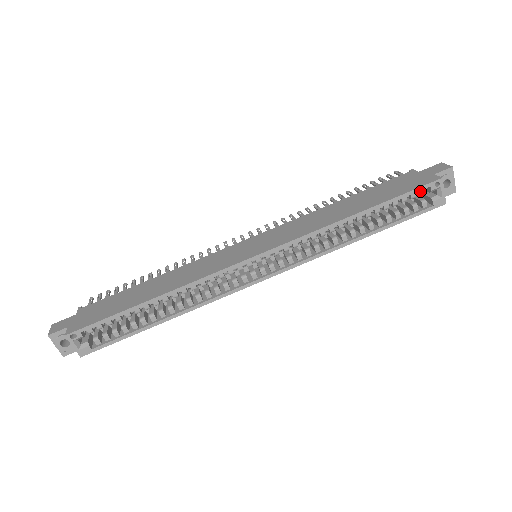
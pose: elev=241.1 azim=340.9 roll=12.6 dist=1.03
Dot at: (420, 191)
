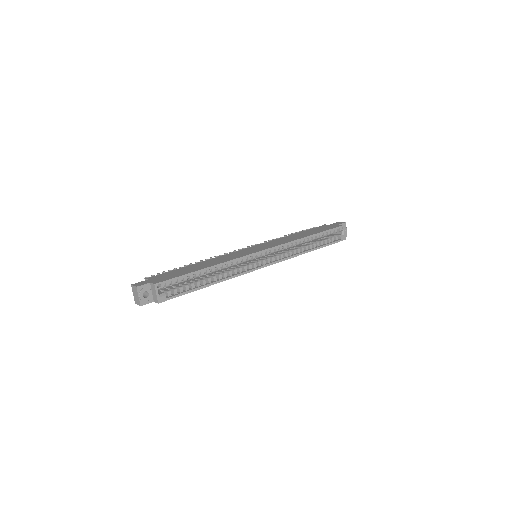
Dot at: (335, 230)
